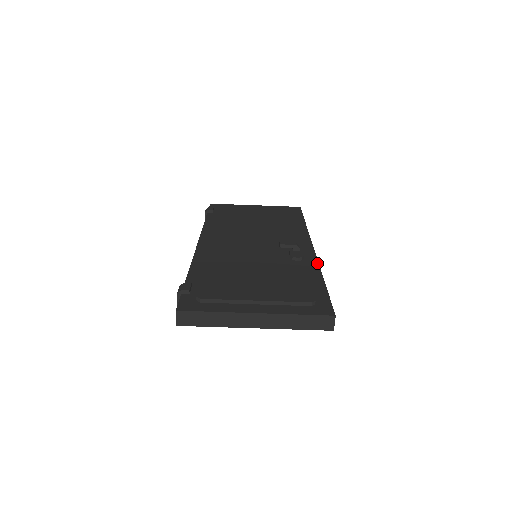
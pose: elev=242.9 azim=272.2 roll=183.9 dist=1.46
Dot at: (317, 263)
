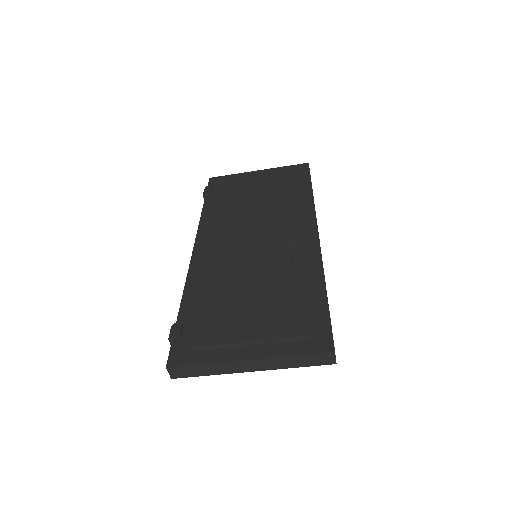
Dot at: (321, 262)
